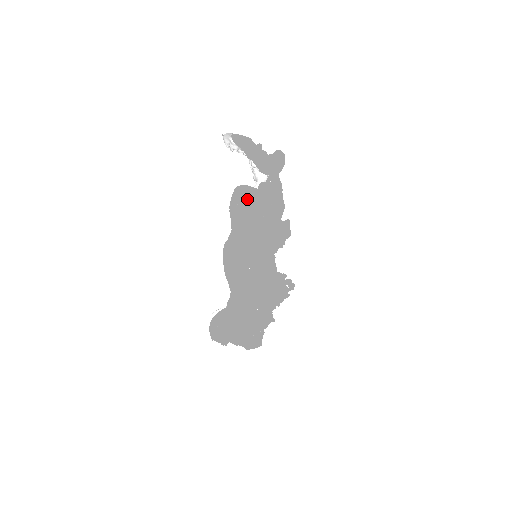
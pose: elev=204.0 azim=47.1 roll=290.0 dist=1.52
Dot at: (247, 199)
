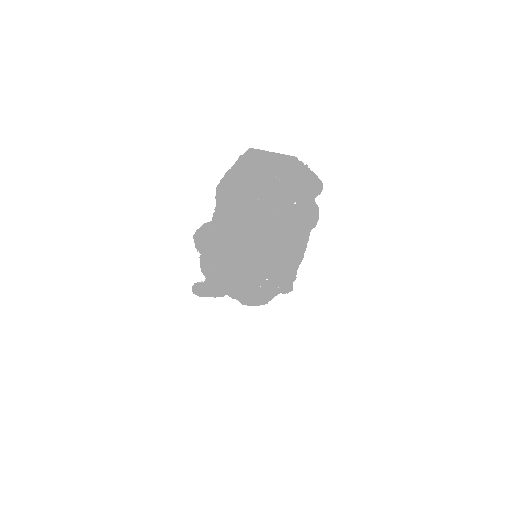
Dot at: occluded
